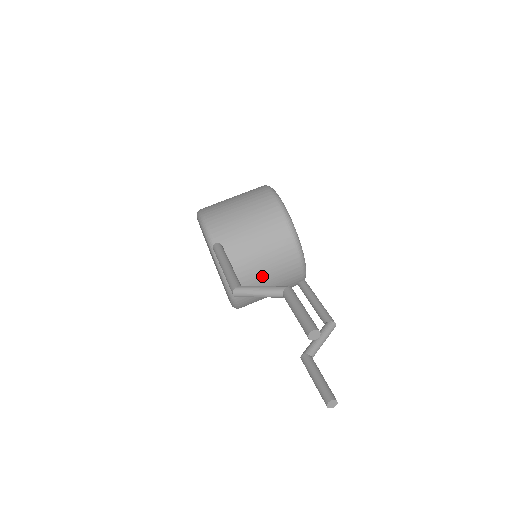
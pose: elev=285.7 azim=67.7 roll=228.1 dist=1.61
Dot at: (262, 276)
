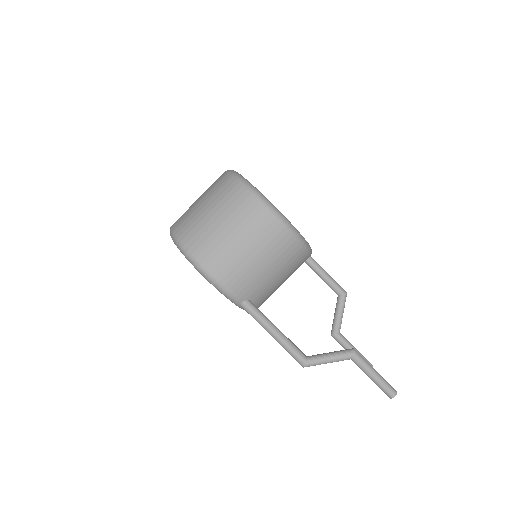
Dot at: occluded
